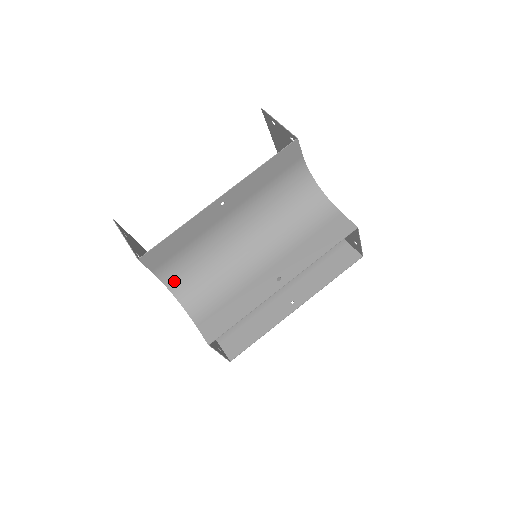
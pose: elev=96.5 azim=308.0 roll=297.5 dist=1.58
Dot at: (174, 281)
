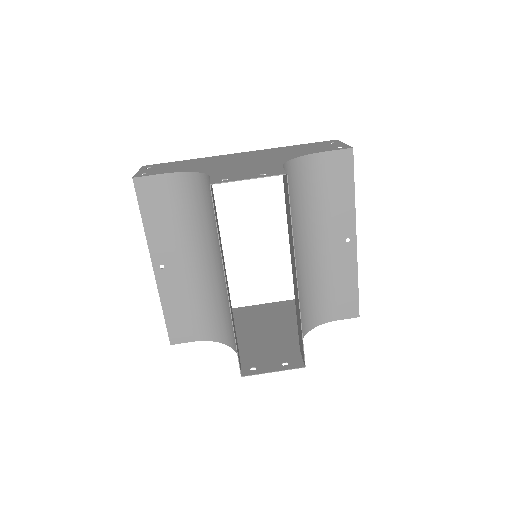
Dot at: (215, 334)
